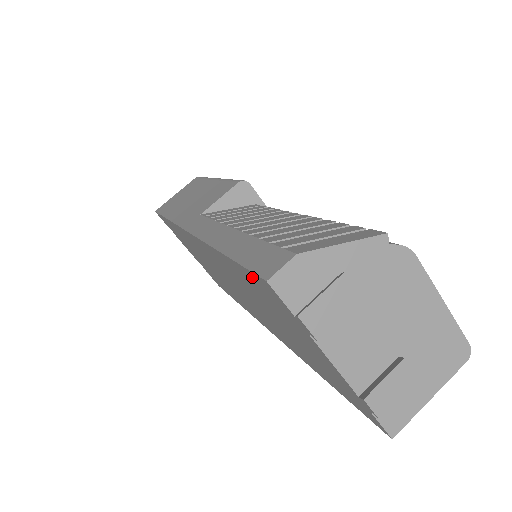
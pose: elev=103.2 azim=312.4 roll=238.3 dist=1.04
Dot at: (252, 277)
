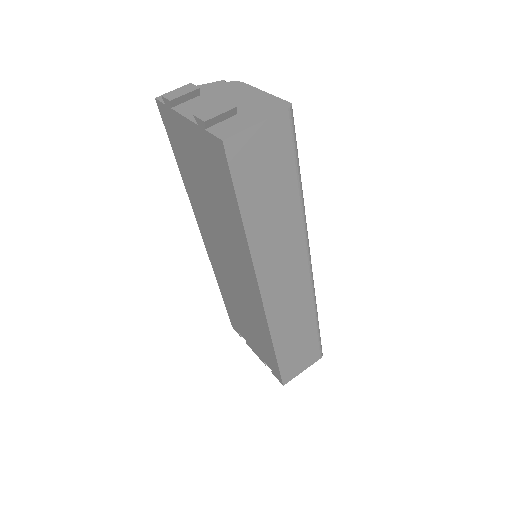
Dot at: (168, 130)
